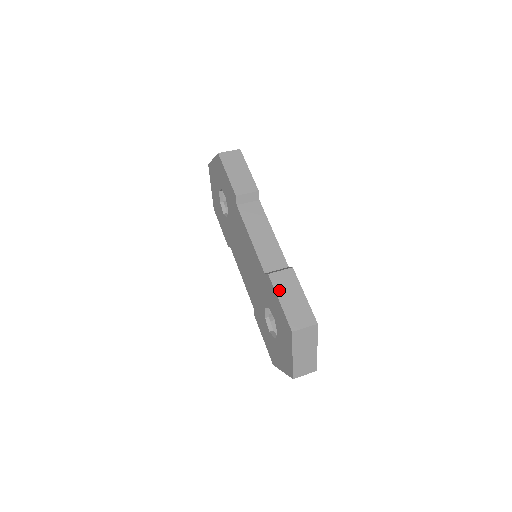
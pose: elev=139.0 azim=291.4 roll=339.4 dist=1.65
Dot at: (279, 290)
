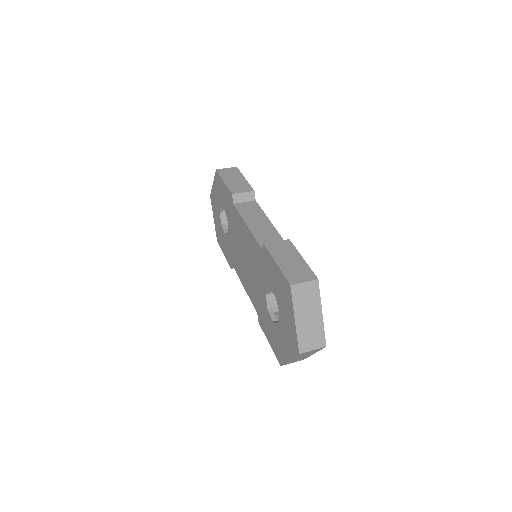
Dot at: (275, 255)
